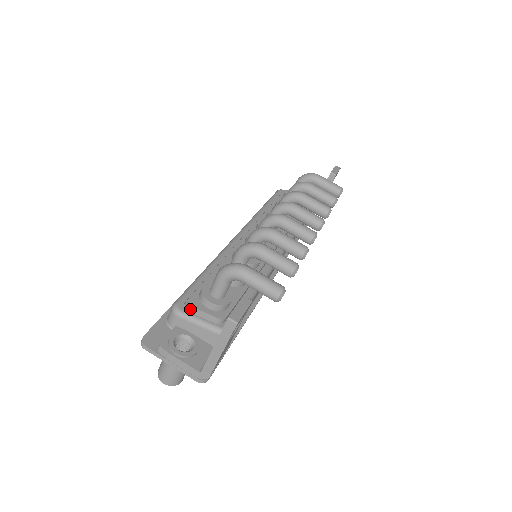
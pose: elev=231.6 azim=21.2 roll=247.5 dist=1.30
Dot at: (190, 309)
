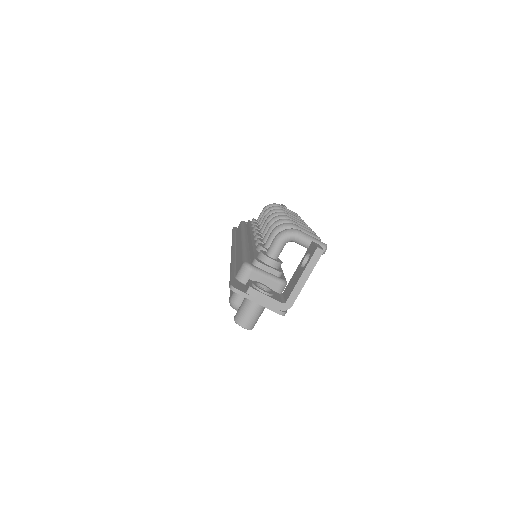
Dot at: (258, 265)
